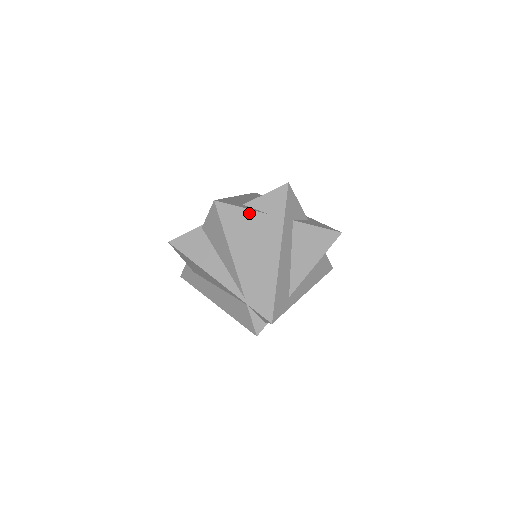
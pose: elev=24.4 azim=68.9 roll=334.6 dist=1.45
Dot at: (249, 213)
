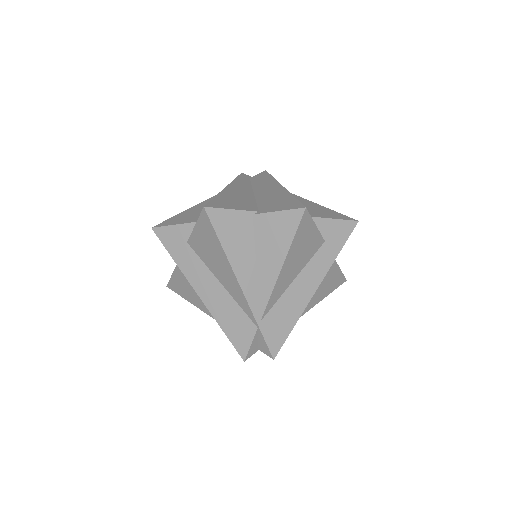
Dot at: (316, 234)
